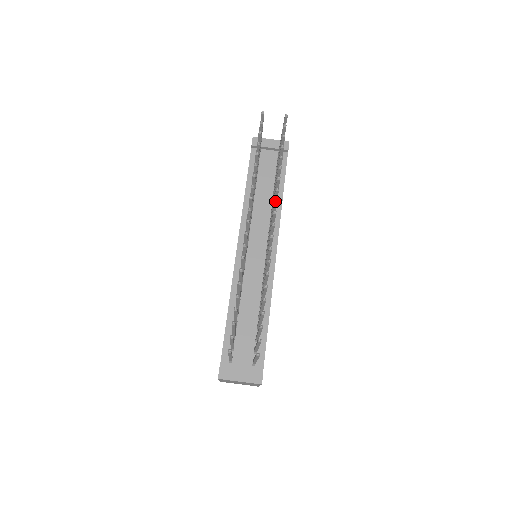
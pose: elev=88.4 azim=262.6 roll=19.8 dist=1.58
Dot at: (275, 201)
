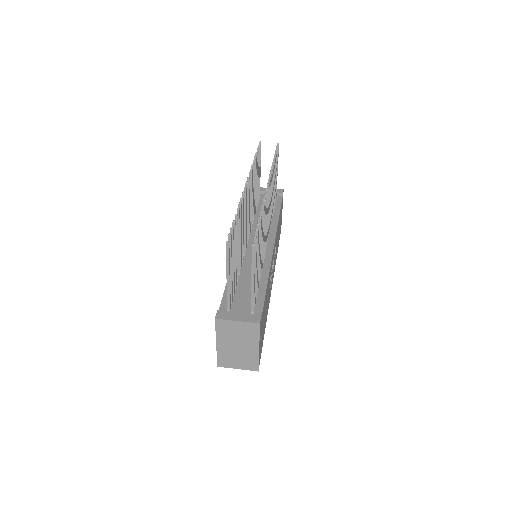
Dot at: (269, 175)
